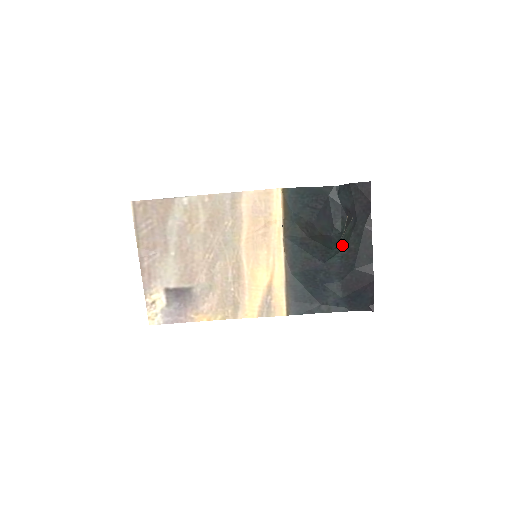
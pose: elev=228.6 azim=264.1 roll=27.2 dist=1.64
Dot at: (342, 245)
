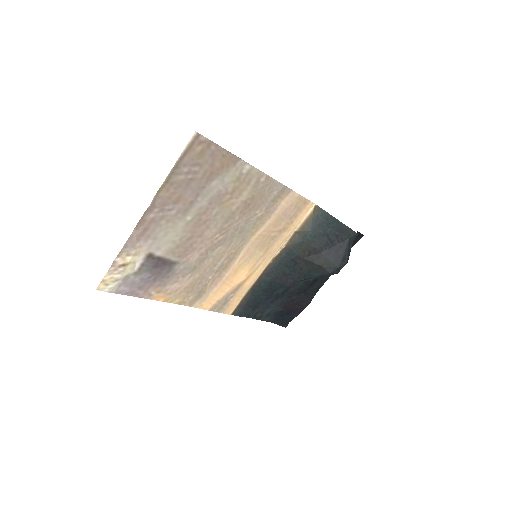
Dot at: occluded
